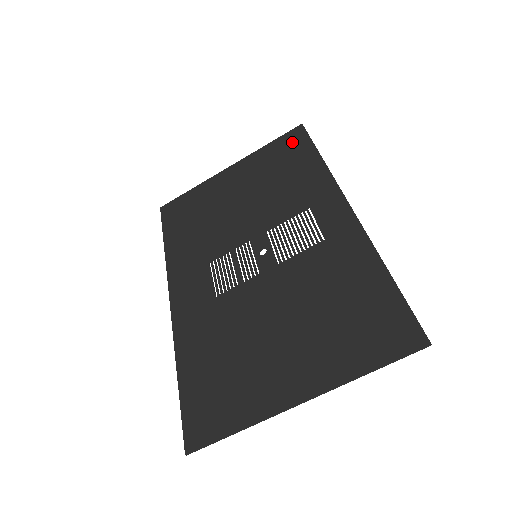
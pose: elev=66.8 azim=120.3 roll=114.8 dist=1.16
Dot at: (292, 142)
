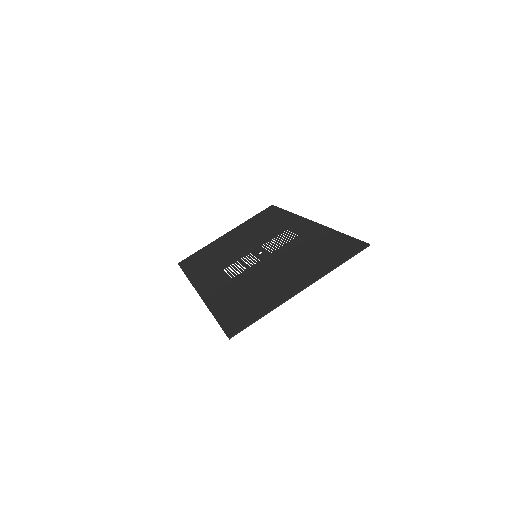
Dot at: (268, 212)
